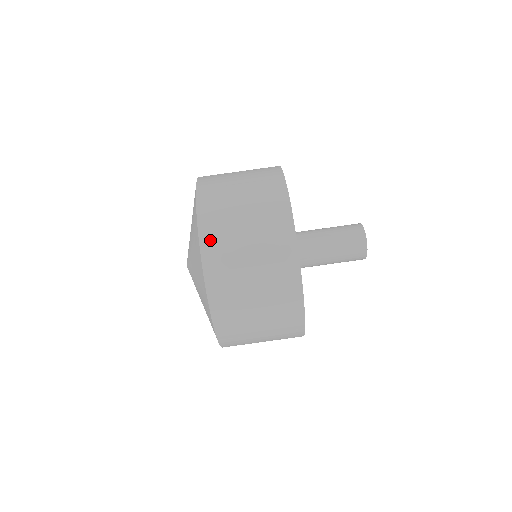
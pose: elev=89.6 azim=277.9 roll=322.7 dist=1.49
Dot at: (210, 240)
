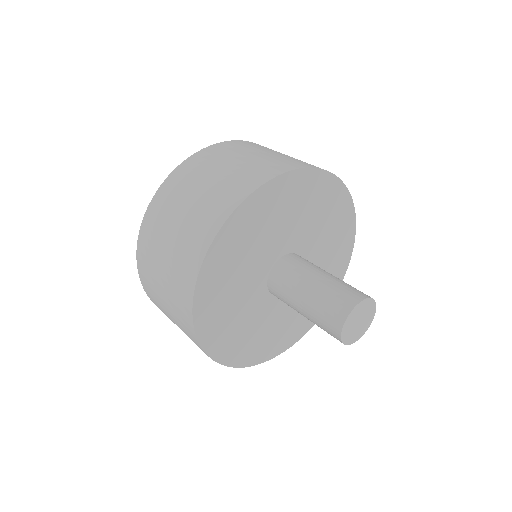
Dot at: occluded
